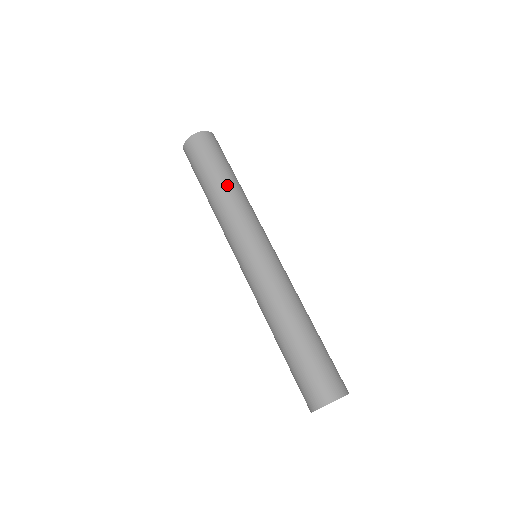
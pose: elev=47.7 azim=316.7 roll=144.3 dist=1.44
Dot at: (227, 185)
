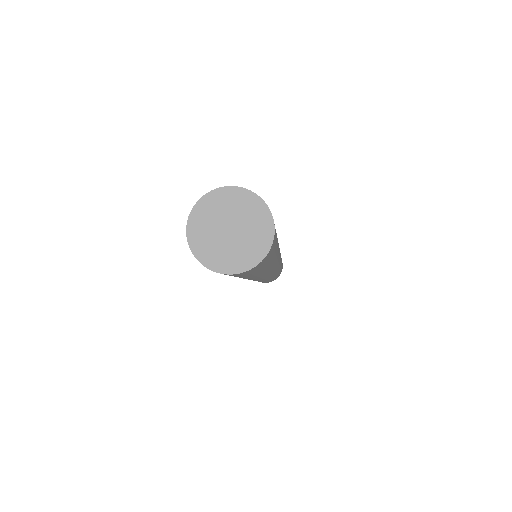
Dot at: occluded
